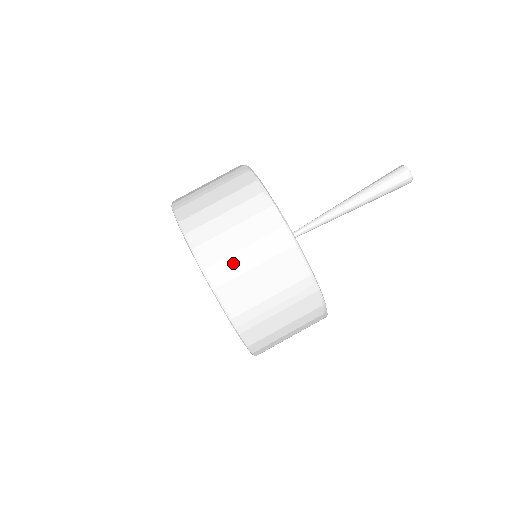
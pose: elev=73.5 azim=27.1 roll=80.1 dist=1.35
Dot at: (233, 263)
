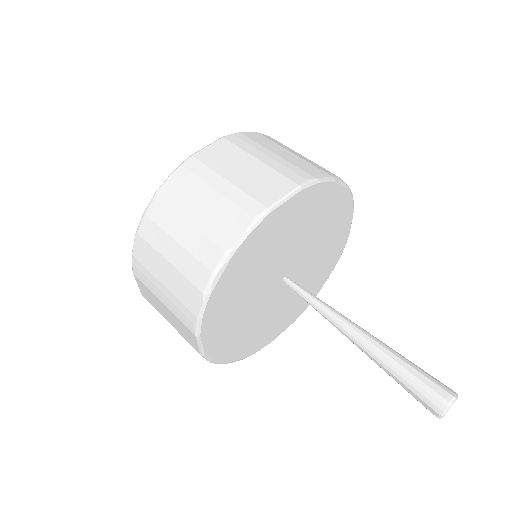
Dot at: (151, 280)
